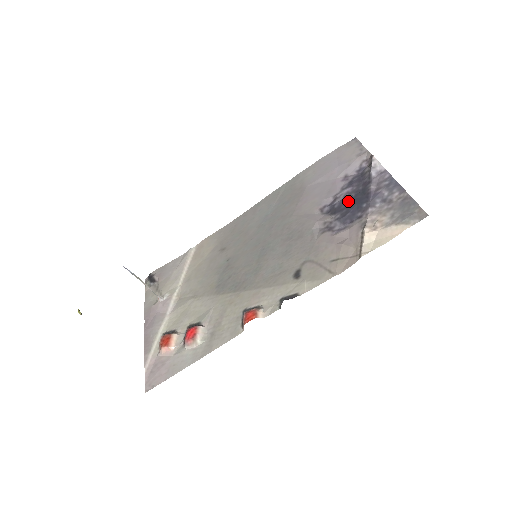
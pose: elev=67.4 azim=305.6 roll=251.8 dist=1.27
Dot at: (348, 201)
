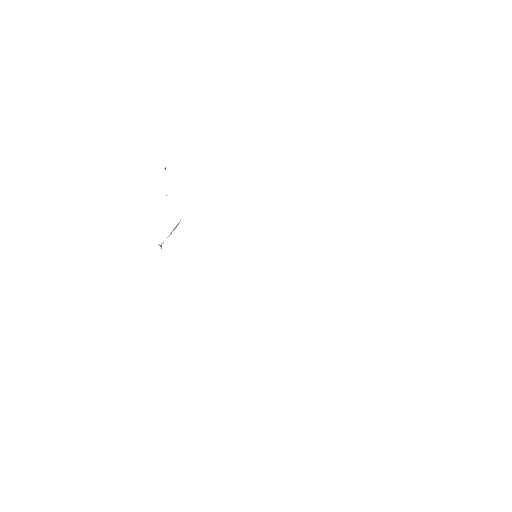
Dot at: occluded
